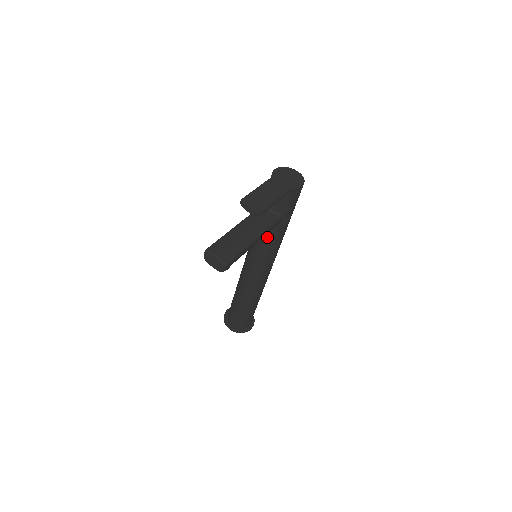
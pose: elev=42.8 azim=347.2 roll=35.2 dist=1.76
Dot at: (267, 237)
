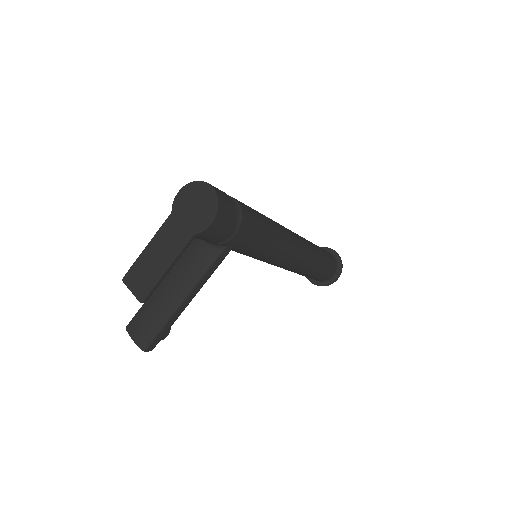
Dot at: occluded
